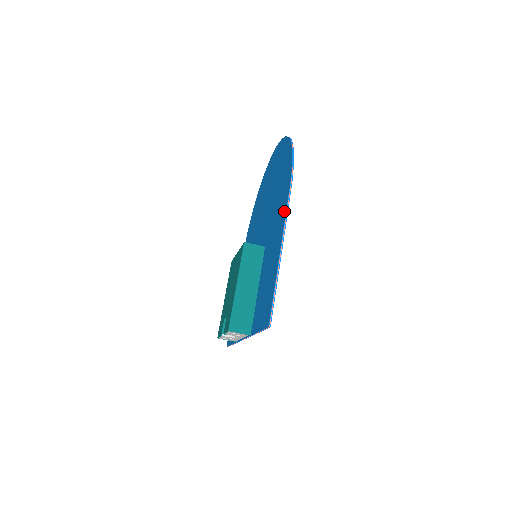
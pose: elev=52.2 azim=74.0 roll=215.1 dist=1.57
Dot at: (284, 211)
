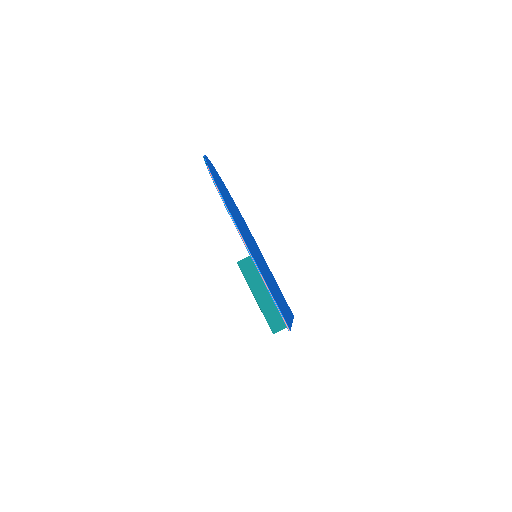
Dot at: occluded
